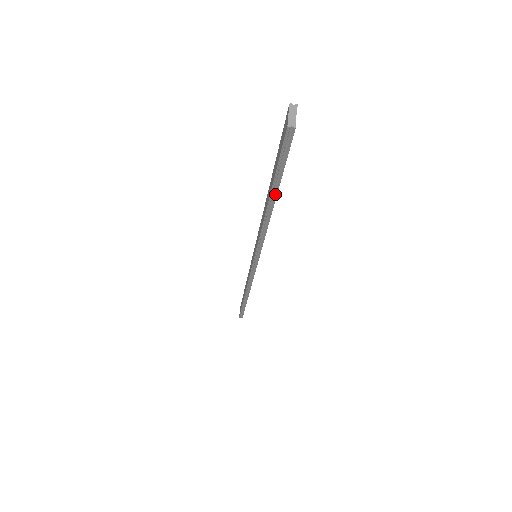
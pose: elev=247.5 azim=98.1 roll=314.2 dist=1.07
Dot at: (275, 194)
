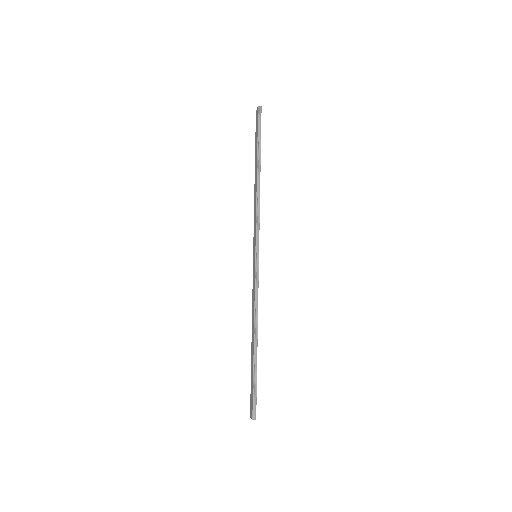
Dot at: occluded
